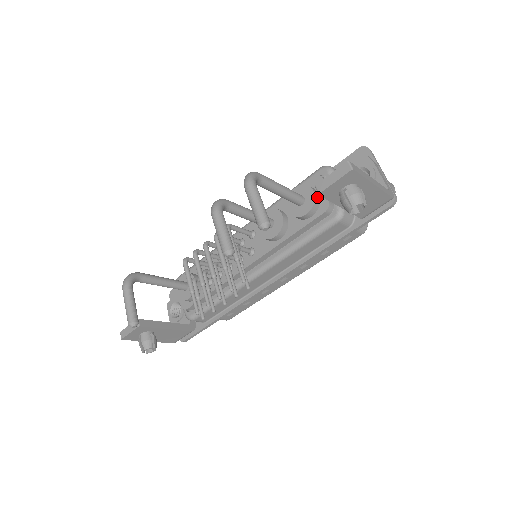
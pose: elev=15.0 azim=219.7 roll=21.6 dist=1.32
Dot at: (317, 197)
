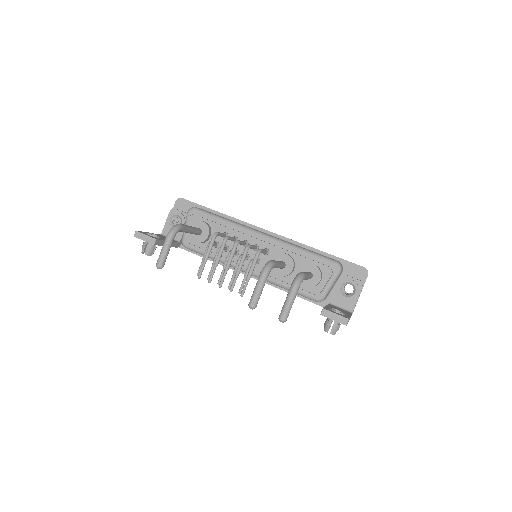
Dot at: (319, 283)
